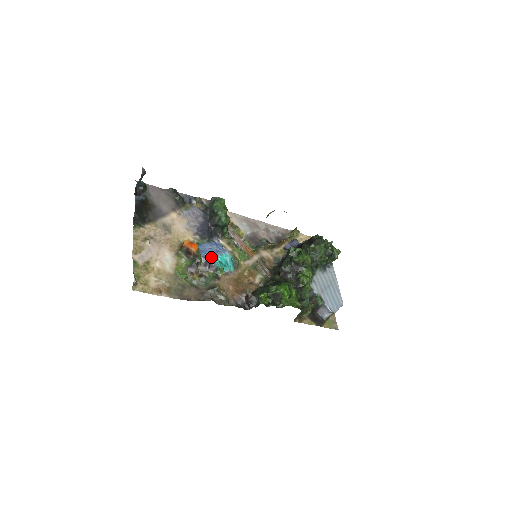
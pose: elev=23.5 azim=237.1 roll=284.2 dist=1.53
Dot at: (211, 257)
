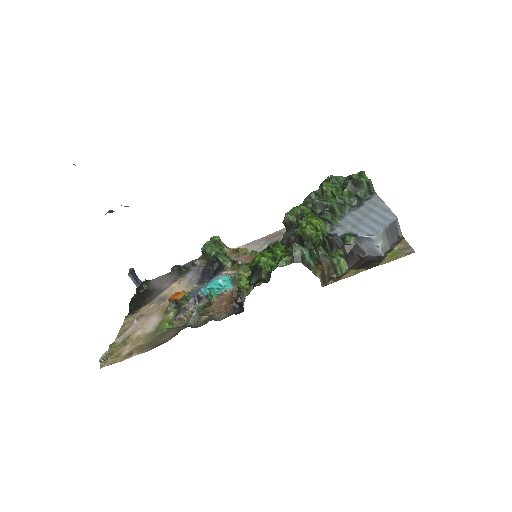
Dot at: (198, 291)
